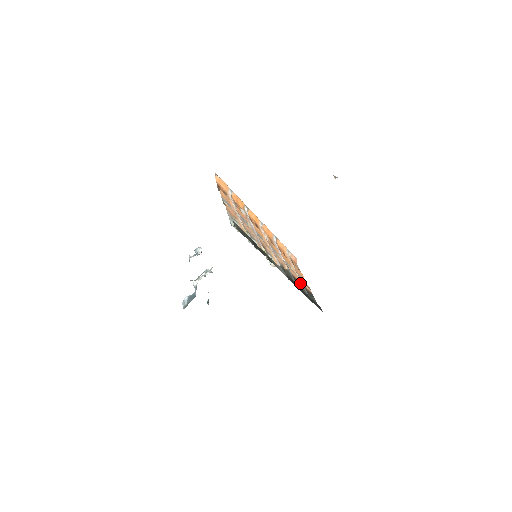
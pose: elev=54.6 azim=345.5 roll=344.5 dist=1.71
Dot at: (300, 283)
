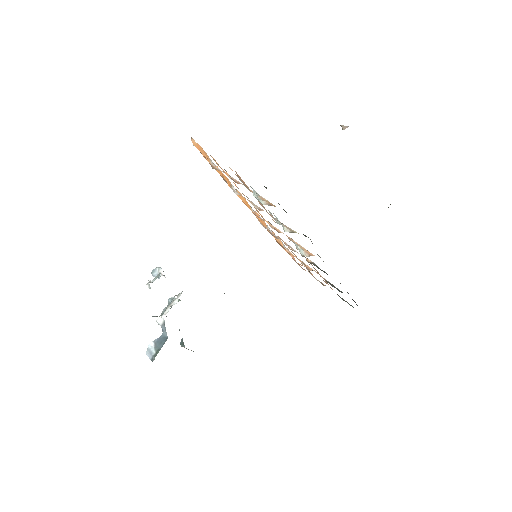
Dot at: (325, 280)
